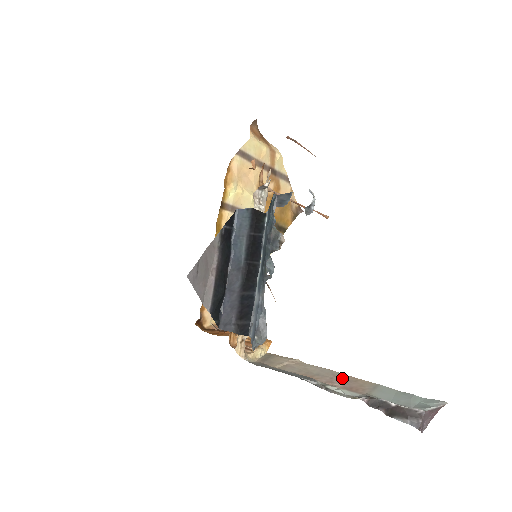
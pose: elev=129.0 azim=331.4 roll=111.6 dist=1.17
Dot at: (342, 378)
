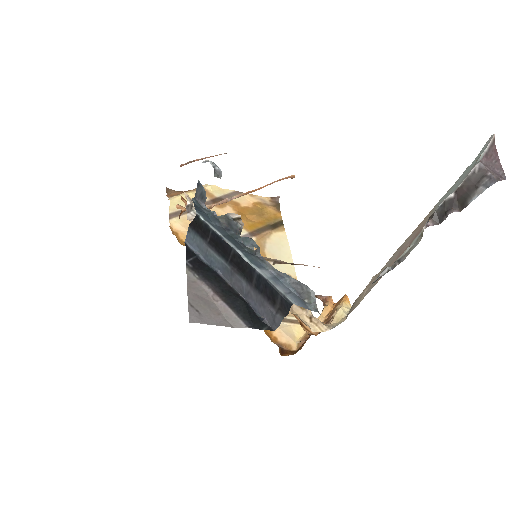
Dot at: (408, 240)
